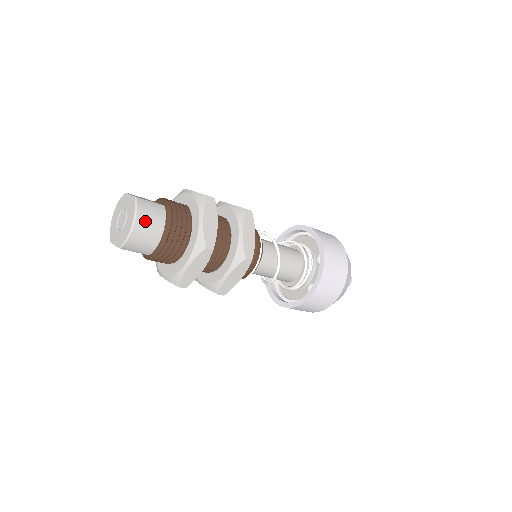
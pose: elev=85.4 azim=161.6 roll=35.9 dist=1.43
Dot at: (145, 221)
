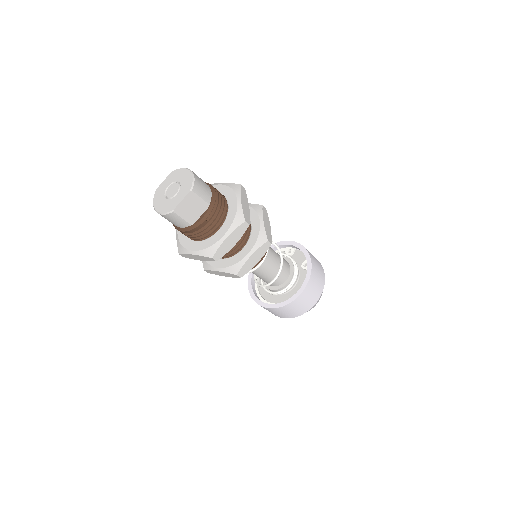
Dot at: occluded
